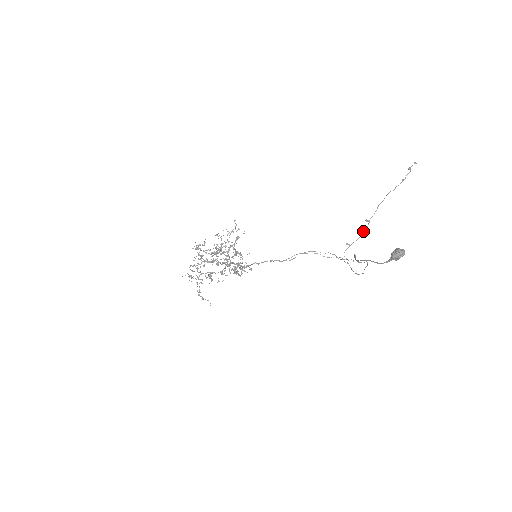
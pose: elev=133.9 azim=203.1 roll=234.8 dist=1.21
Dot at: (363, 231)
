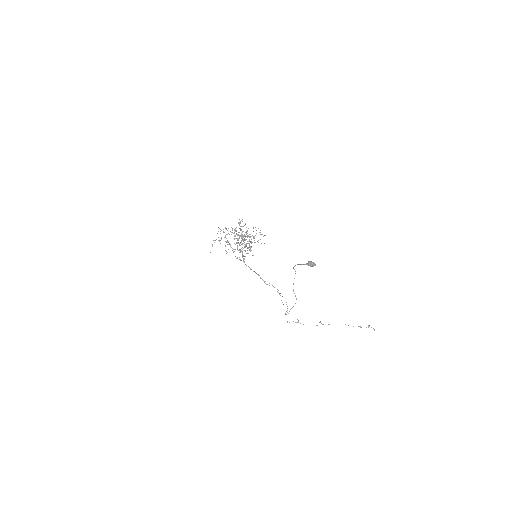
Dot at: occluded
